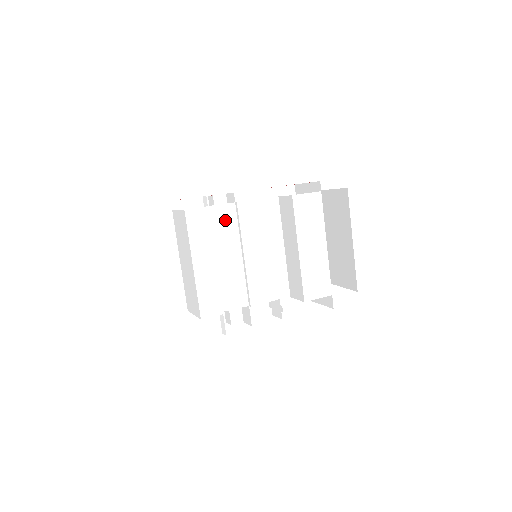
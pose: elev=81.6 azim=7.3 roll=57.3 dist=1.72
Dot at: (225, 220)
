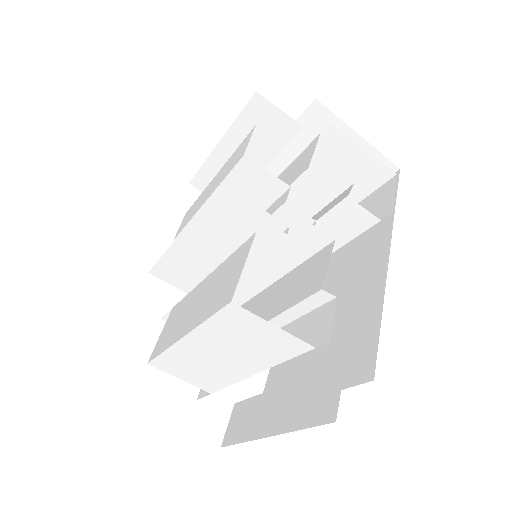
Dot at: (299, 279)
